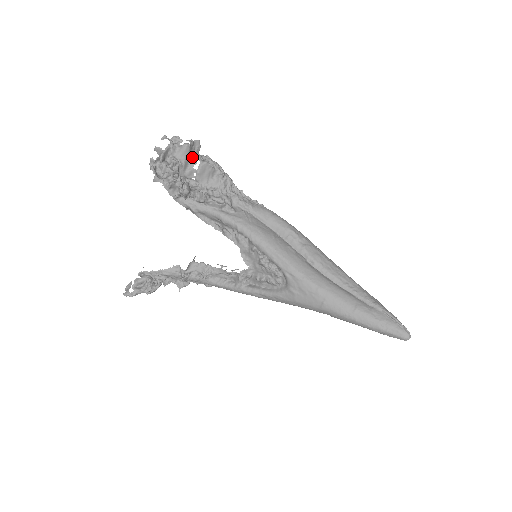
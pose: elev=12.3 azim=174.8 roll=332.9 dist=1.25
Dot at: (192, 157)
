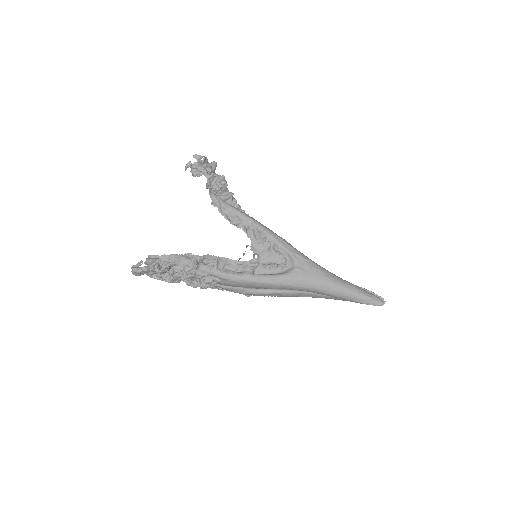
Dot at: (215, 174)
